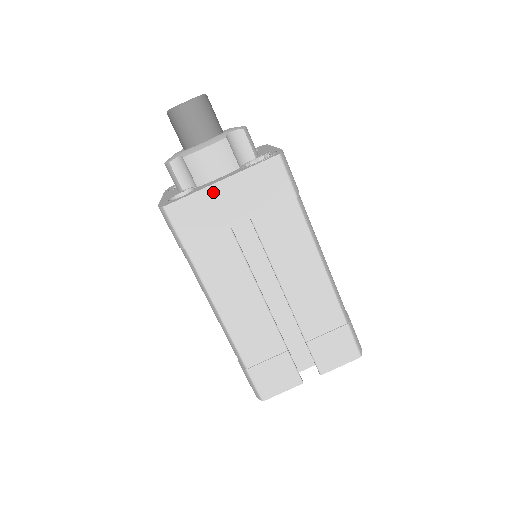
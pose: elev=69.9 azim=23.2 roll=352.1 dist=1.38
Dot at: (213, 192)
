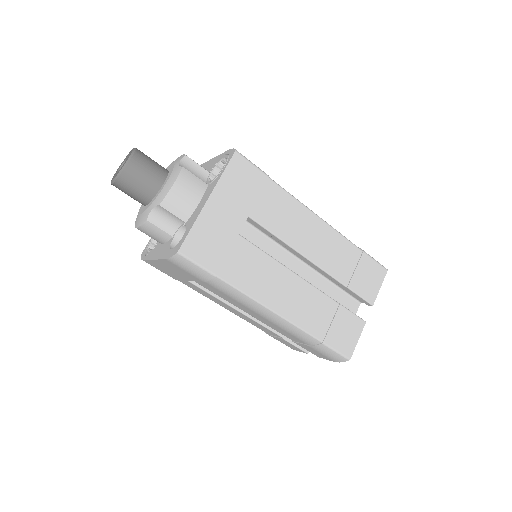
Dot at: (208, 213)
